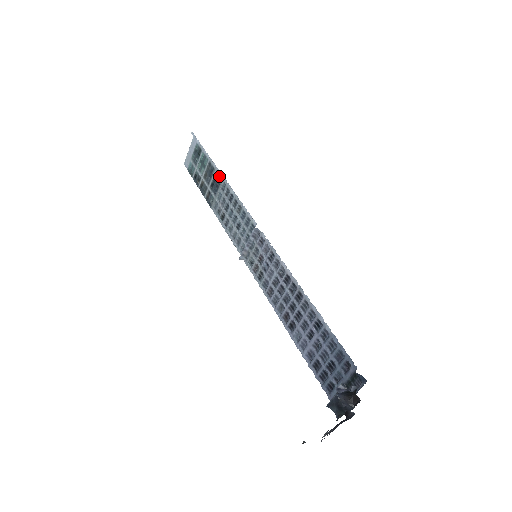
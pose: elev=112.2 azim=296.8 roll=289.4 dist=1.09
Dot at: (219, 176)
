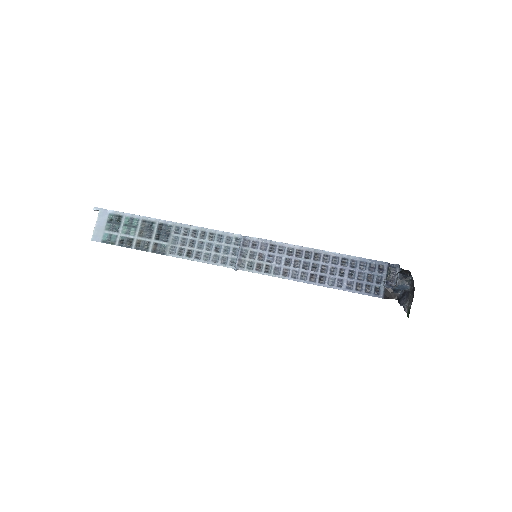
Dot at: (166, 224)
